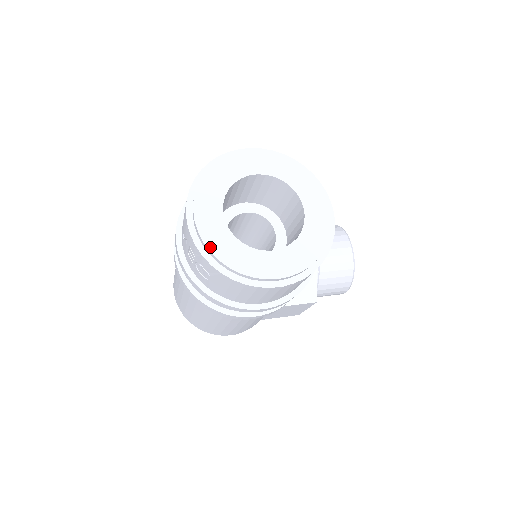
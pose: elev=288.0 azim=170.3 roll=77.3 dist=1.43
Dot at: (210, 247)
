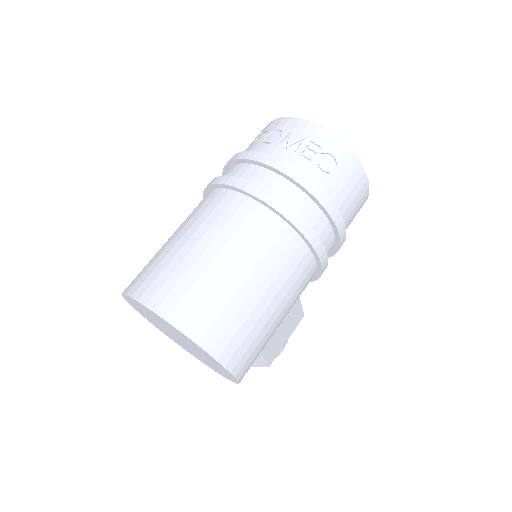
Dot at: occluded
